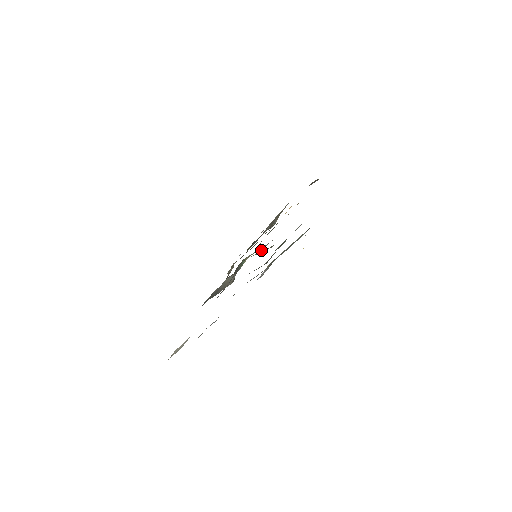
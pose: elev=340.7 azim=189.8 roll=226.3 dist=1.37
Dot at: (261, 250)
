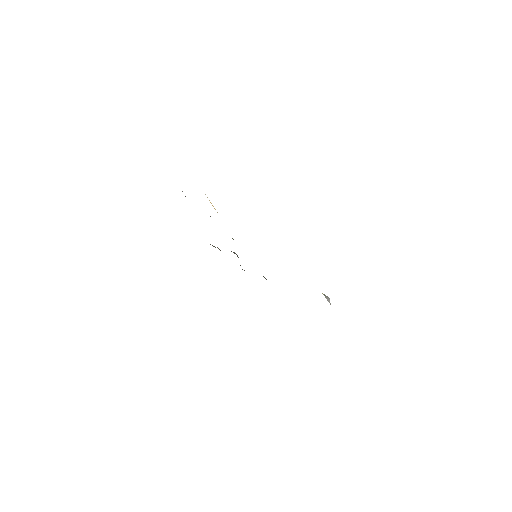
Dot at: occluded
